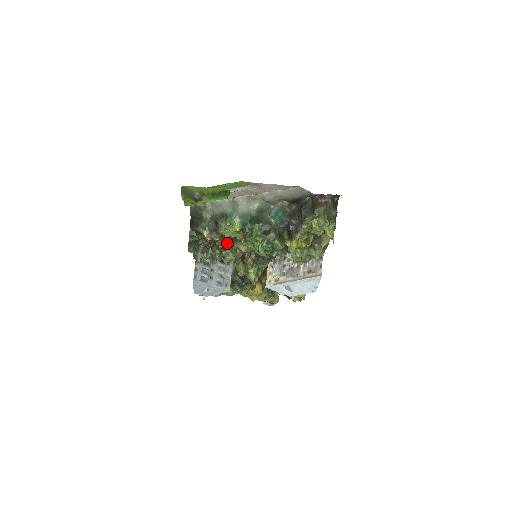
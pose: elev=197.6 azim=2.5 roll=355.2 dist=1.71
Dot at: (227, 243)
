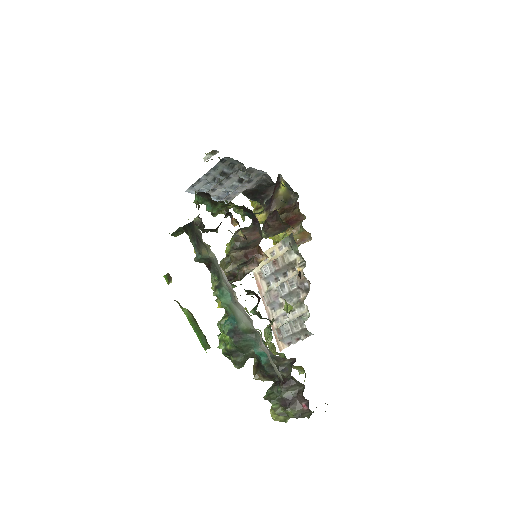
Dot at: occluded
